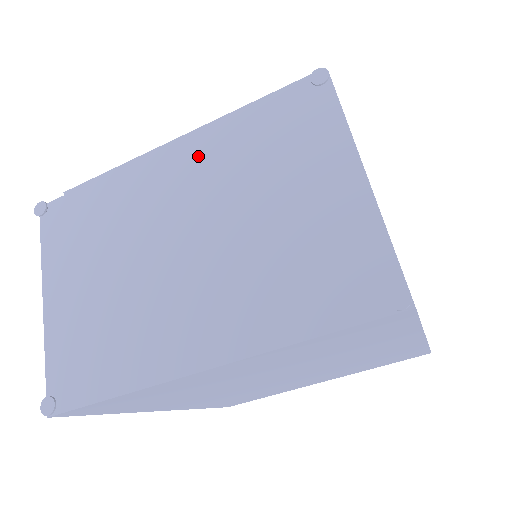
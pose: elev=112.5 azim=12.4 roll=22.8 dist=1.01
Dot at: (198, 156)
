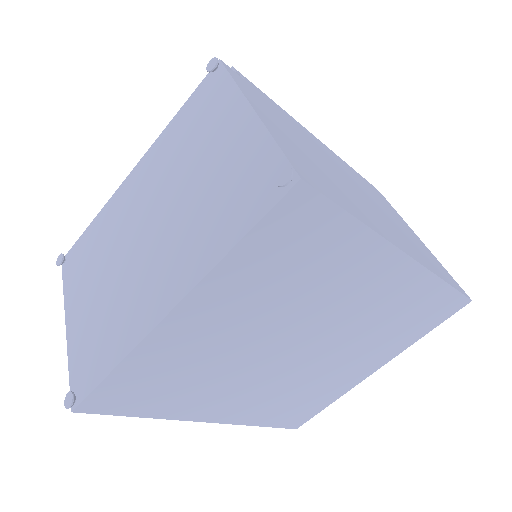
Dot at: (149, 166)
